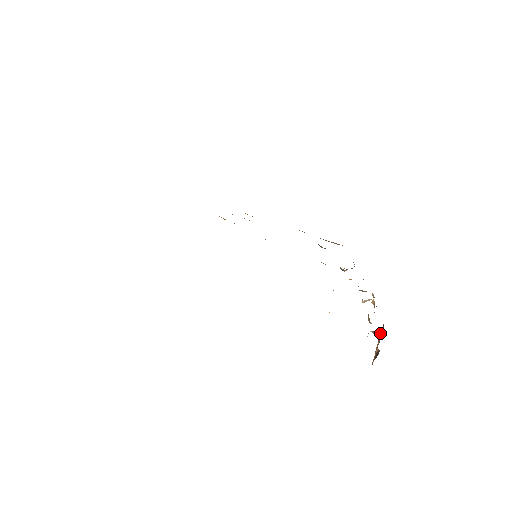
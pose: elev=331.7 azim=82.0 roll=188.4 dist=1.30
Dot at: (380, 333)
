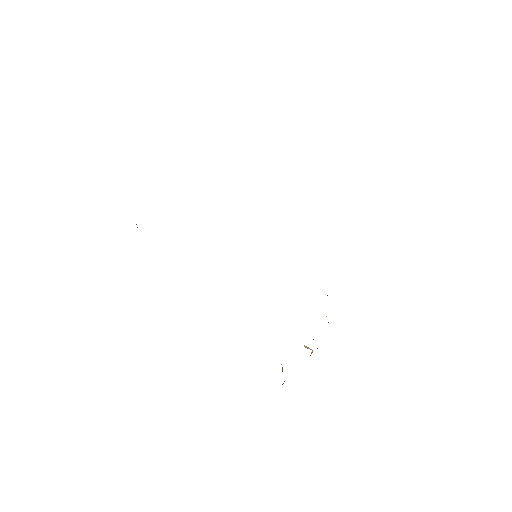
Dot at: occluded
